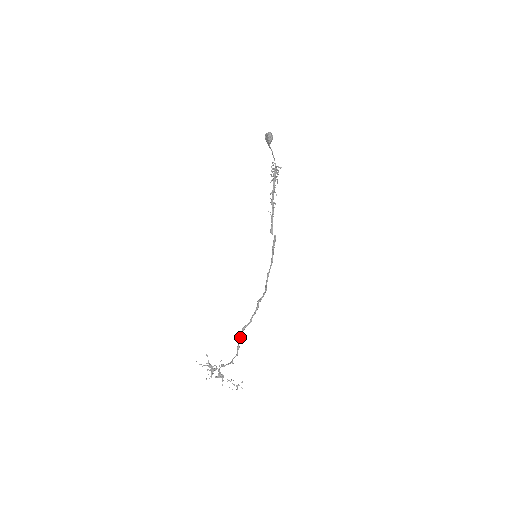
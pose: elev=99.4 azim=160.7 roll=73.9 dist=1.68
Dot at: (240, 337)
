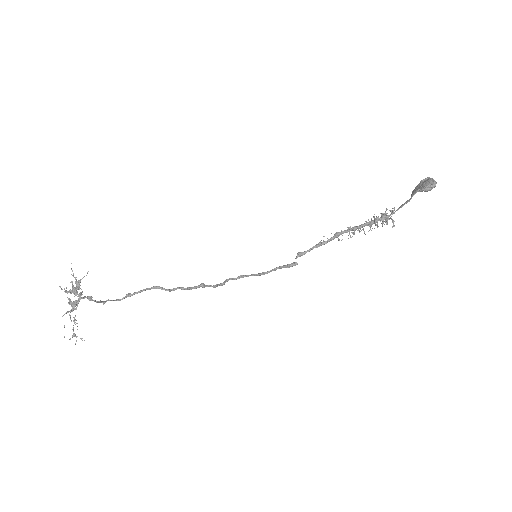
Dot at: (143, 290)
